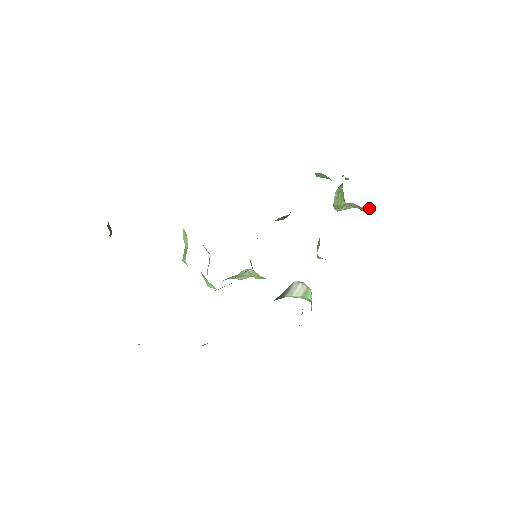
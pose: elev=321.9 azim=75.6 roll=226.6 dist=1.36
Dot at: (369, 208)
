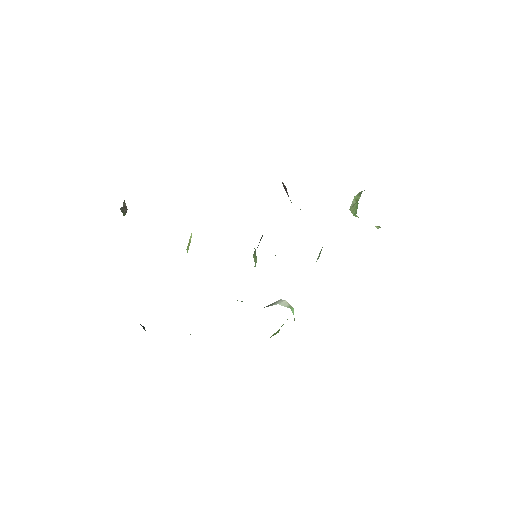
Dot at: occluded
